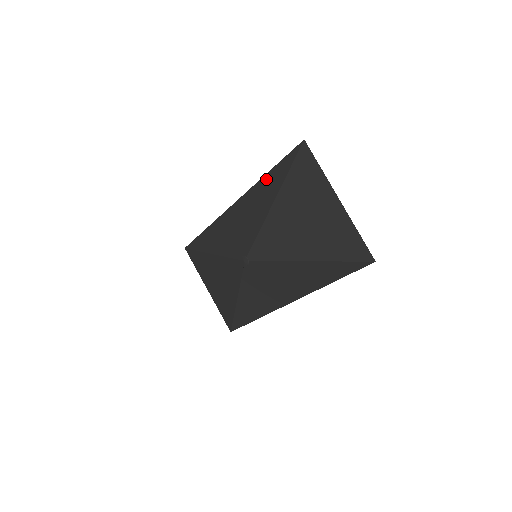
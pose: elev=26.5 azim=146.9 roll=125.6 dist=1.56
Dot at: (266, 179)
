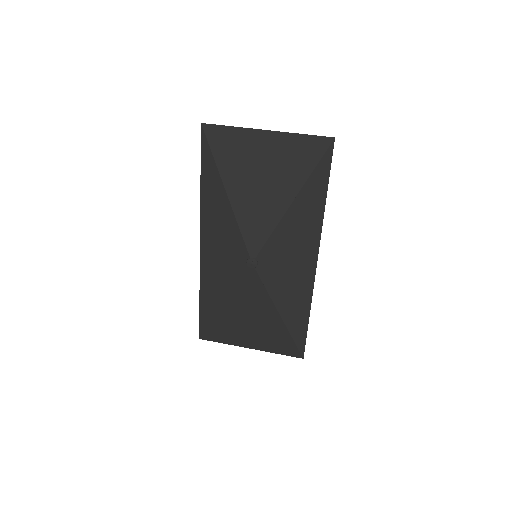
Dot at: (204, 188)
